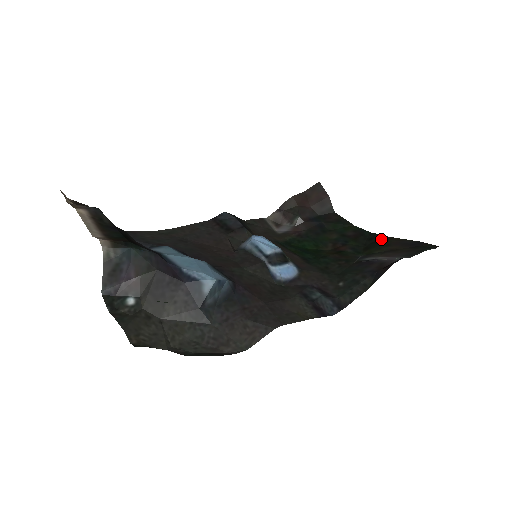
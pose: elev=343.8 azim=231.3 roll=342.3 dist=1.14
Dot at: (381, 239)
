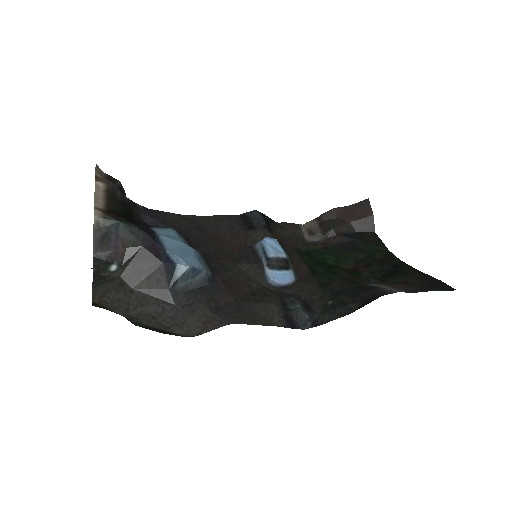
Dot at: (405, 269)
